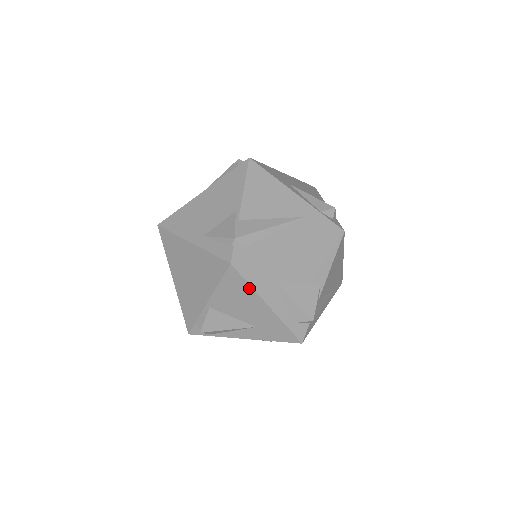
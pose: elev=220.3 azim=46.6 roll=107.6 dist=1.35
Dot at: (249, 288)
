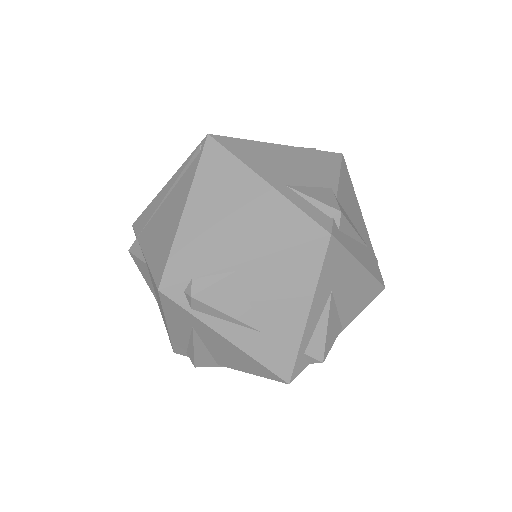
Dot at: (314, 278)
